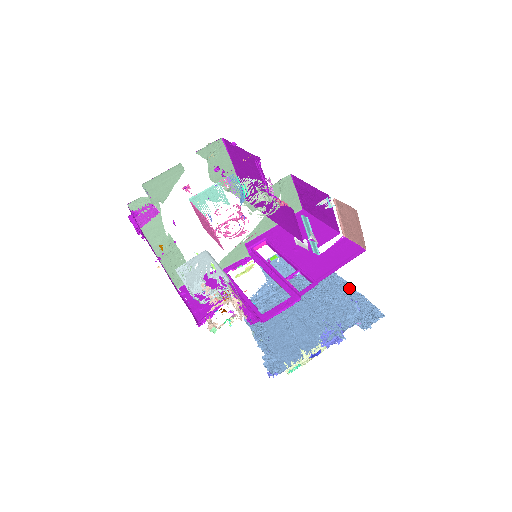
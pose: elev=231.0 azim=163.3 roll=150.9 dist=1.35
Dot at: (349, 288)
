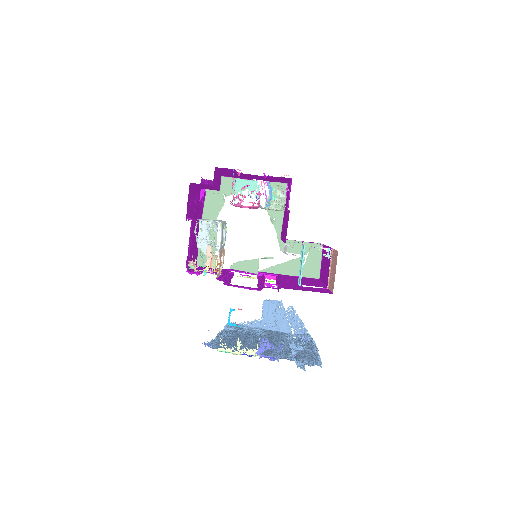
Dot at: (314, 350)
